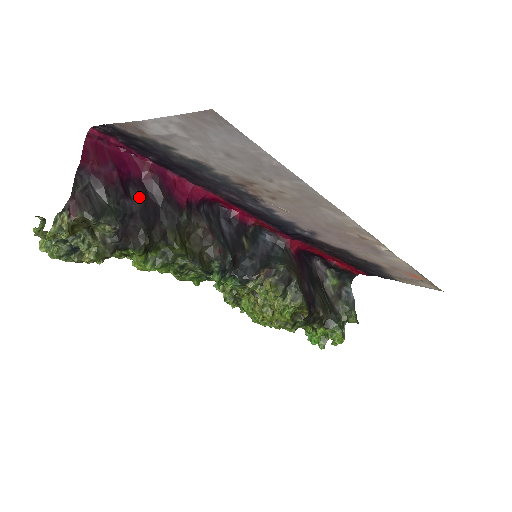
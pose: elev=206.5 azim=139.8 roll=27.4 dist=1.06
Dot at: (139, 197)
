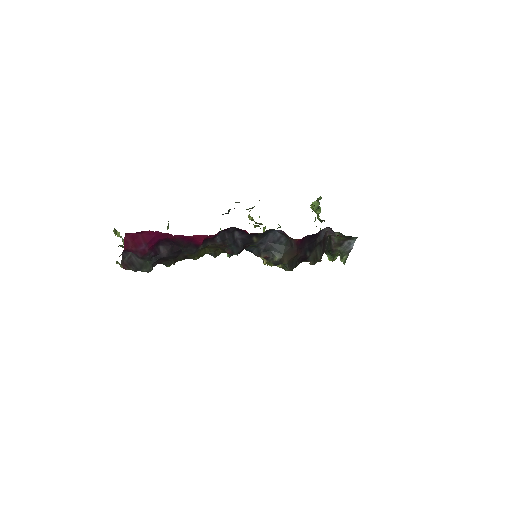
Dot at: (166, 249)
